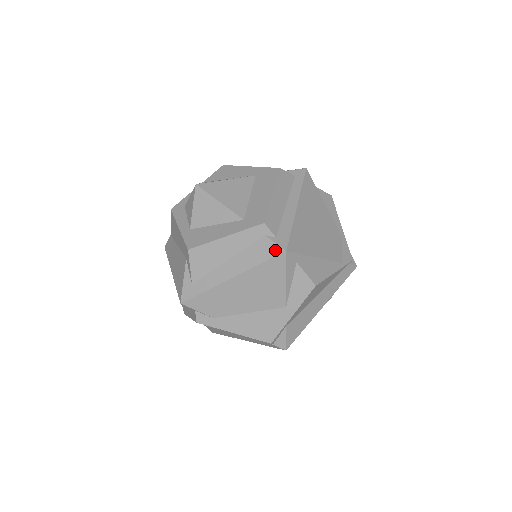
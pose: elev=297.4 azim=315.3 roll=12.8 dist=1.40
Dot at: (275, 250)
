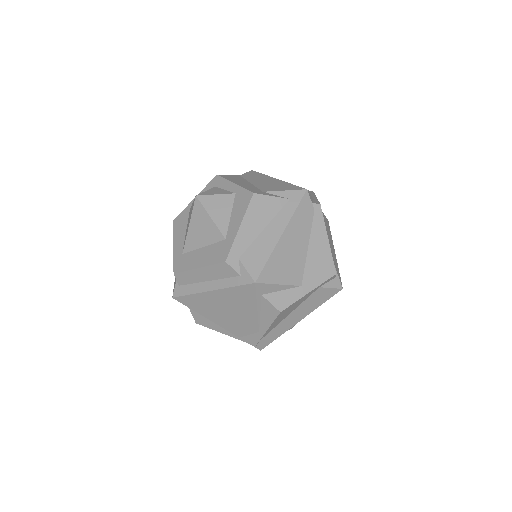
Dot at: (174, 289)
